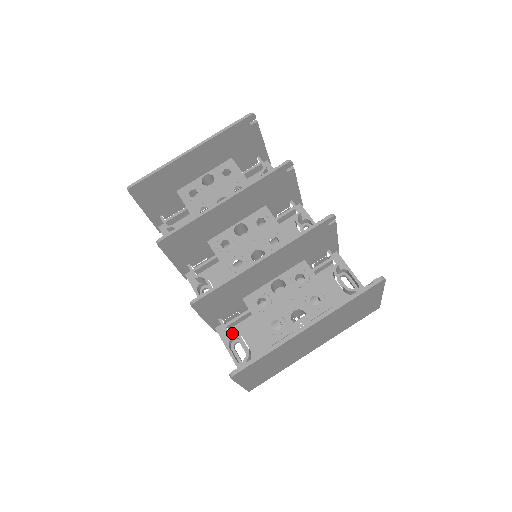
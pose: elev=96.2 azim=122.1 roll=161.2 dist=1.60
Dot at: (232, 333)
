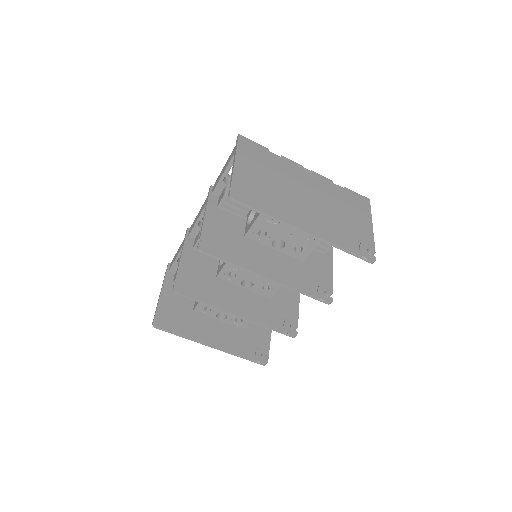
Dot at: occluded
